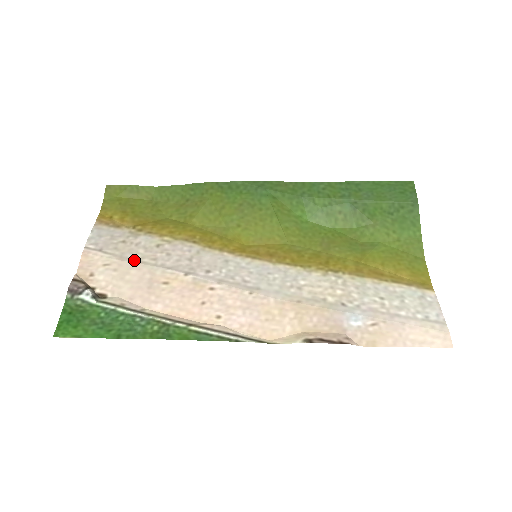
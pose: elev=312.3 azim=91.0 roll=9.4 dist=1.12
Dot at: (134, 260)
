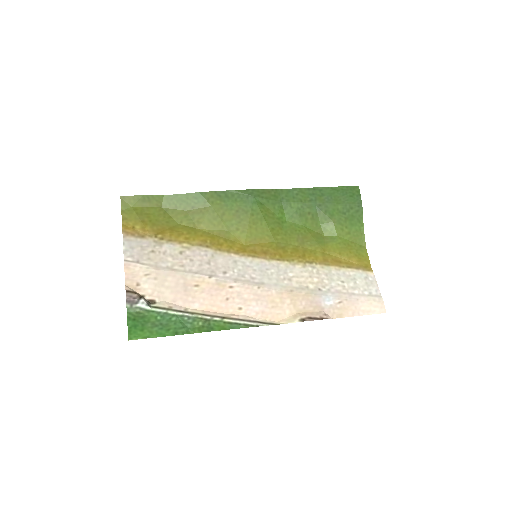
Dot at: (167, 268)
